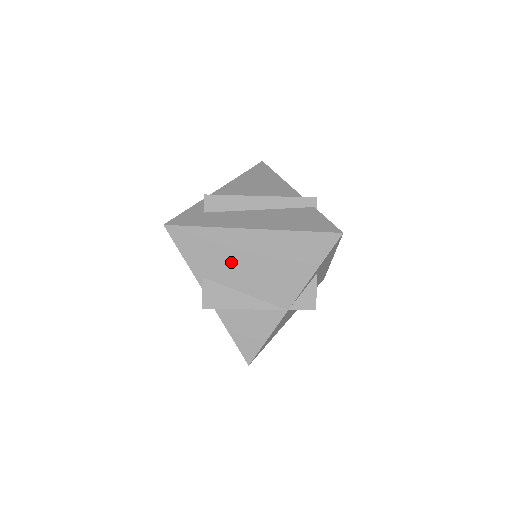
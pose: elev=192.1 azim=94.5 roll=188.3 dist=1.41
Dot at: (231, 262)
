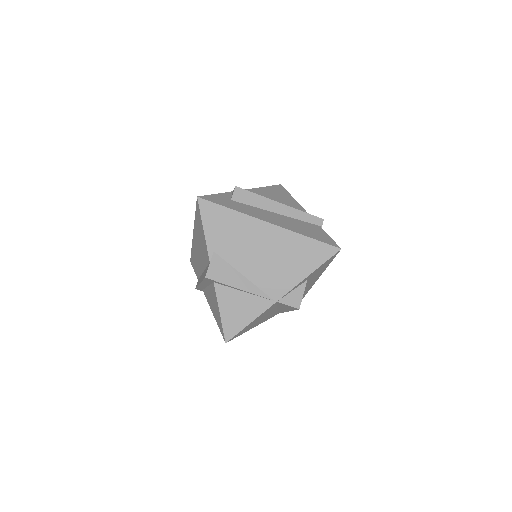
Dot at: (242, 246)
